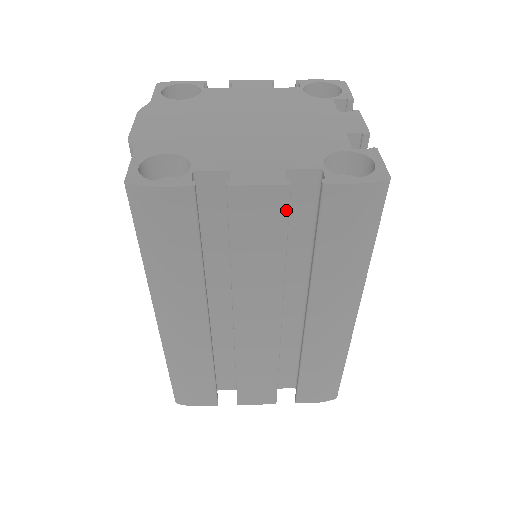
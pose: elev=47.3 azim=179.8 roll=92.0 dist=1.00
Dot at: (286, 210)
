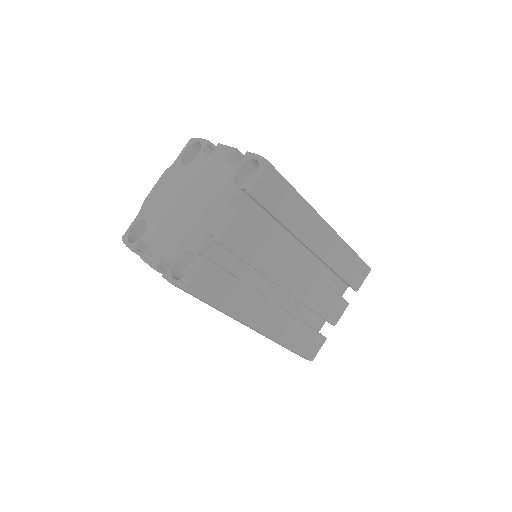
Dot at: occluded
